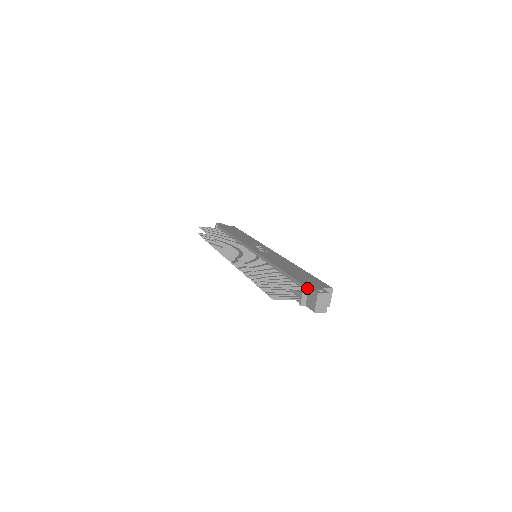
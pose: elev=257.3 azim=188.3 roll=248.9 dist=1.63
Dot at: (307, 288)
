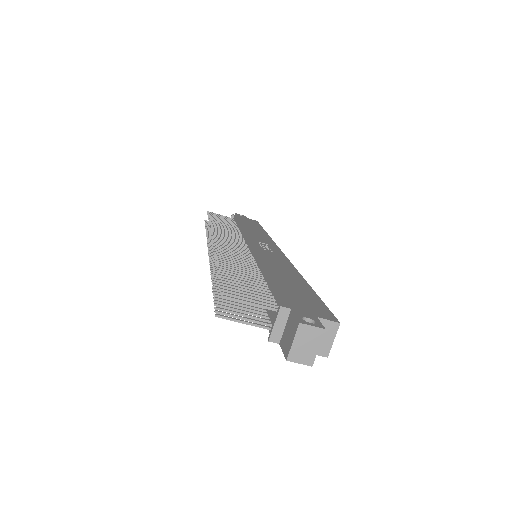
Dot at: (287, 310)
